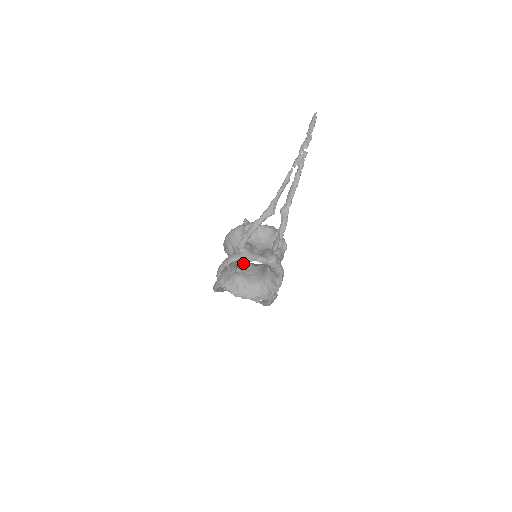
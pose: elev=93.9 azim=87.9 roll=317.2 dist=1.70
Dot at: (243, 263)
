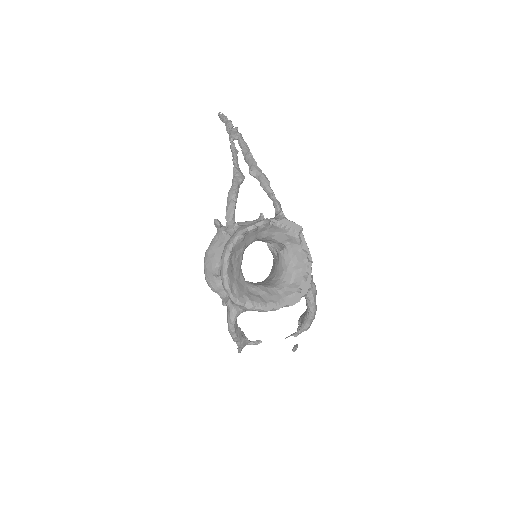
Dot at: occluded
